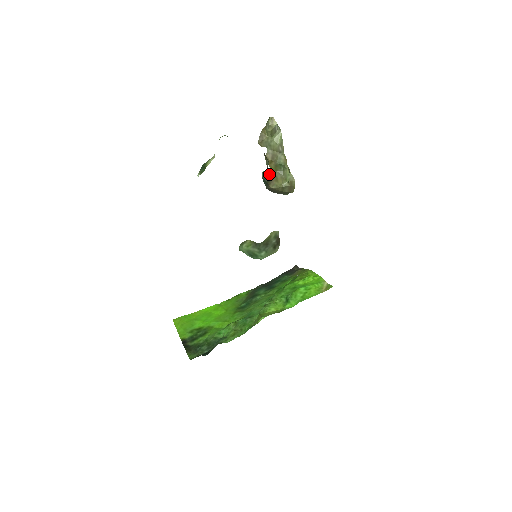
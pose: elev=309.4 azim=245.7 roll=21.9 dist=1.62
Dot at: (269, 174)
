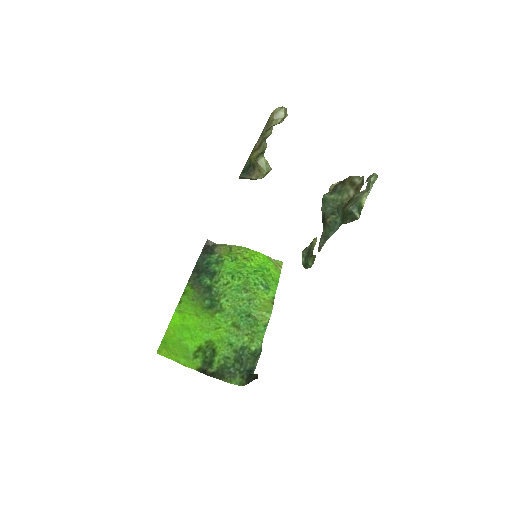
Dot at: (251, 163)
